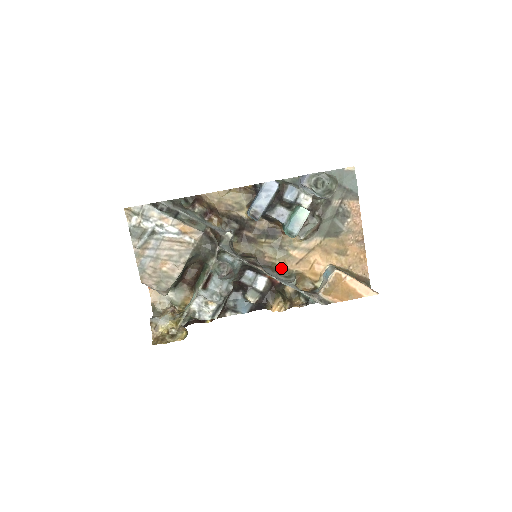
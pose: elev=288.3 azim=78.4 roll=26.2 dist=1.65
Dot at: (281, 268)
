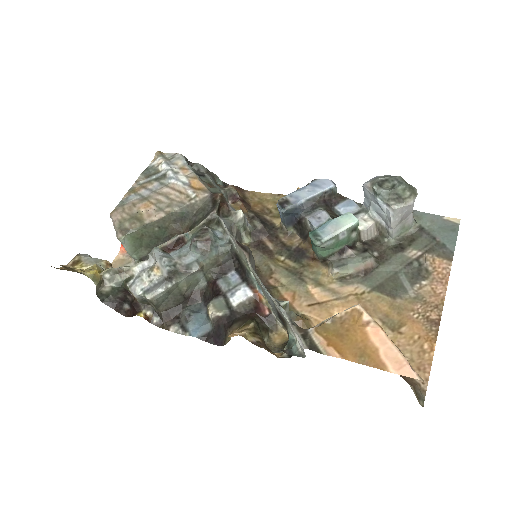
Dot at: (283, 300)
